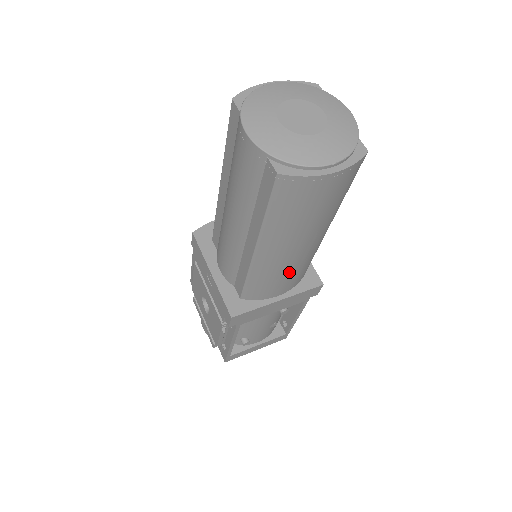
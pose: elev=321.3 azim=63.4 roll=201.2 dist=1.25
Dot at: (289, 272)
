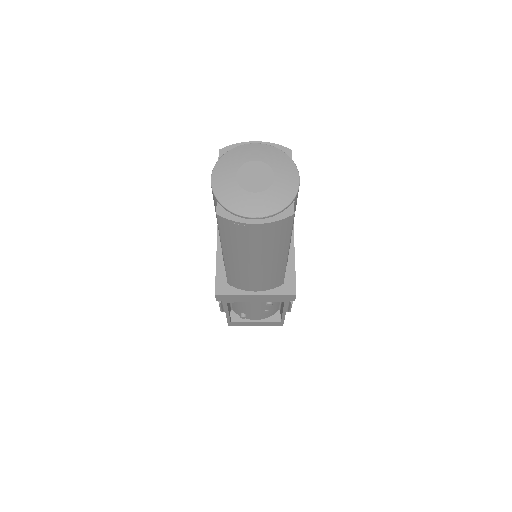
Dot at: (257, 278)
